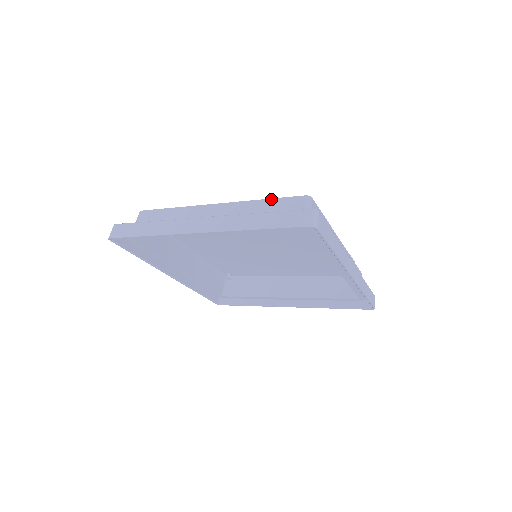
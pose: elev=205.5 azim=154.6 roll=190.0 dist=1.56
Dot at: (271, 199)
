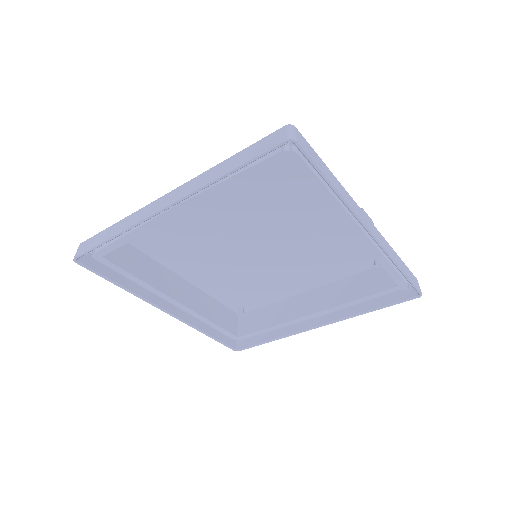
Dot at: occluded
